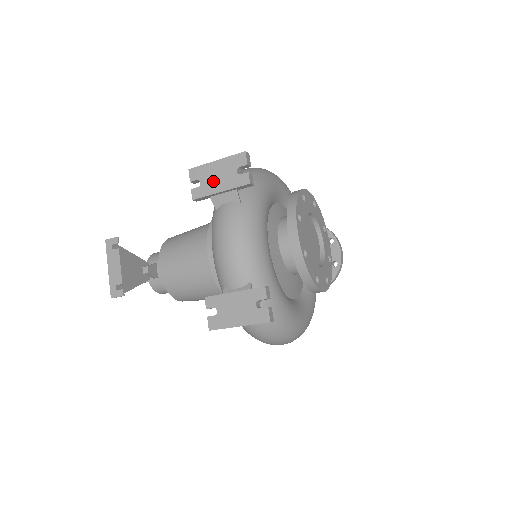
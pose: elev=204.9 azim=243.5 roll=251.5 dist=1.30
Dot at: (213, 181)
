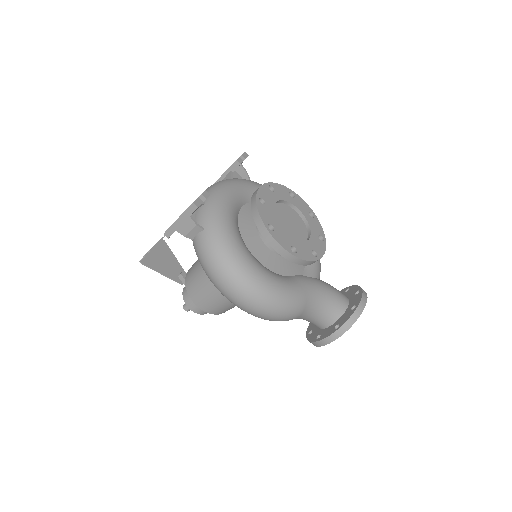
Dot at: occluded
